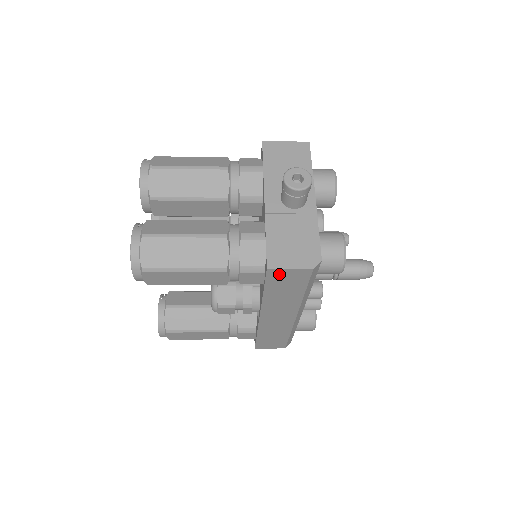
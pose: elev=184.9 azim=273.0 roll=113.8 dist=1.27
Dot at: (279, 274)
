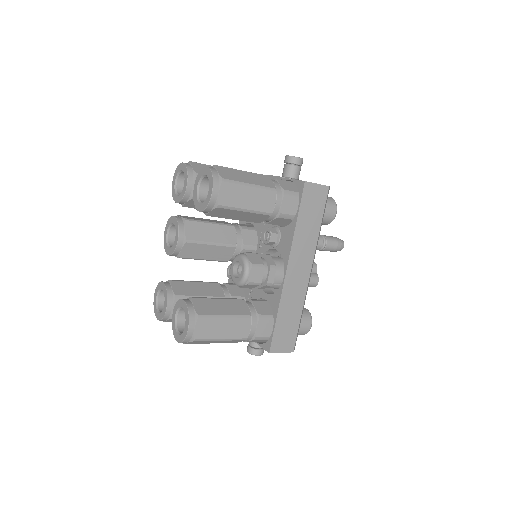
Dot at: (310, 191)
